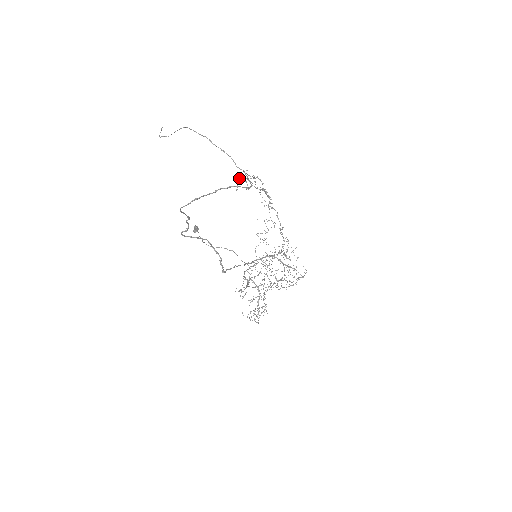
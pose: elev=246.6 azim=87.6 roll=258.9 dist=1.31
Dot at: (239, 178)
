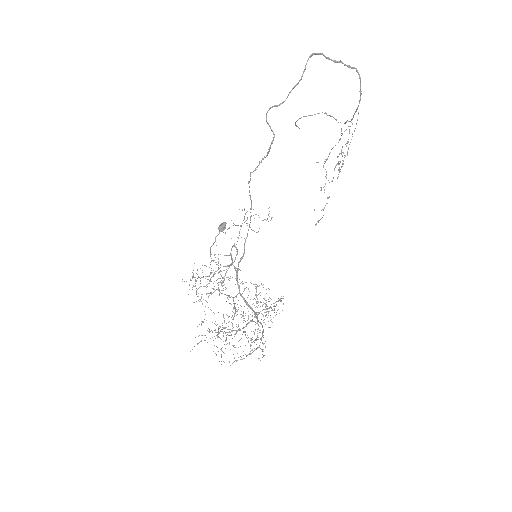
Dot at: (326, 159)
